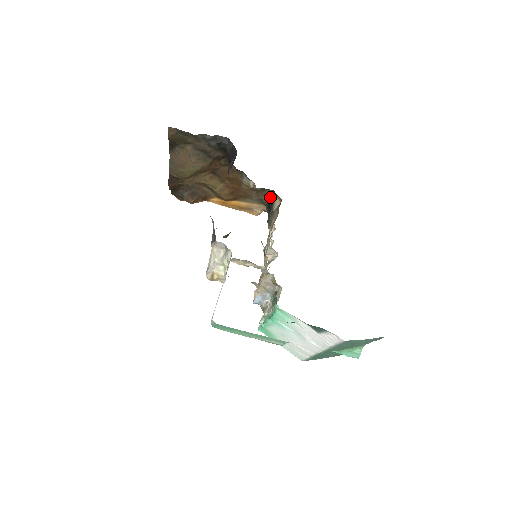
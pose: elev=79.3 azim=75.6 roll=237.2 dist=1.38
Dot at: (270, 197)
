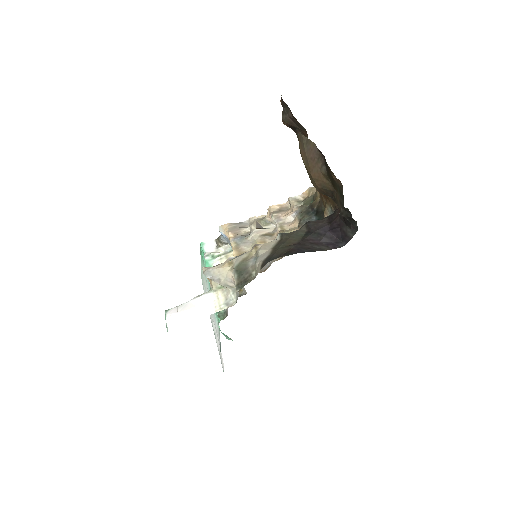
Dot at: occluded
